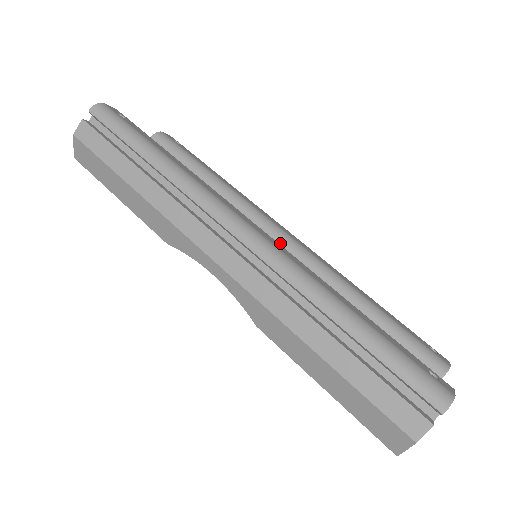
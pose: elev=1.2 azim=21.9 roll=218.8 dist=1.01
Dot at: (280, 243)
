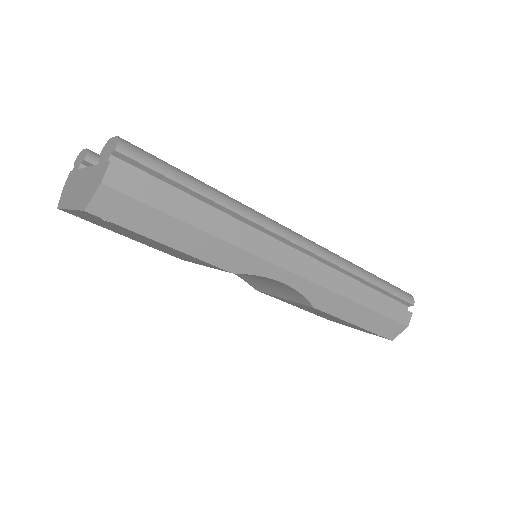
Dot at: occluded
